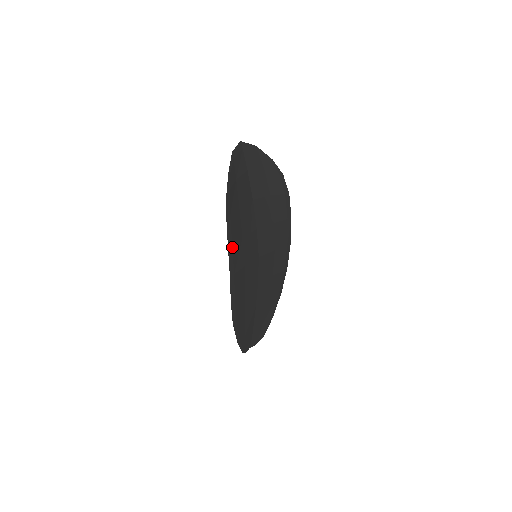
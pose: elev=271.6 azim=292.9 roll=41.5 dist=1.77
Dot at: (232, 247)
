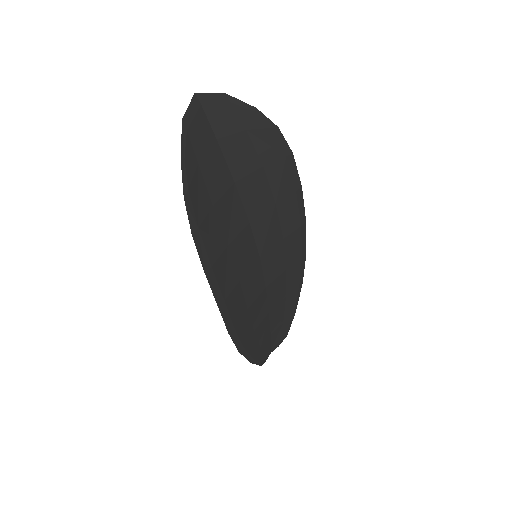
Dot at: (212, 269)
